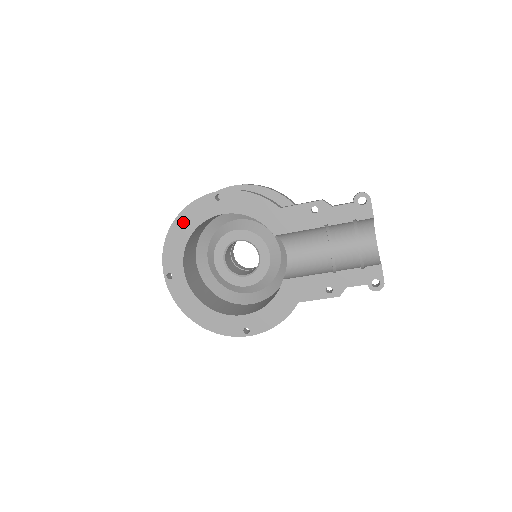
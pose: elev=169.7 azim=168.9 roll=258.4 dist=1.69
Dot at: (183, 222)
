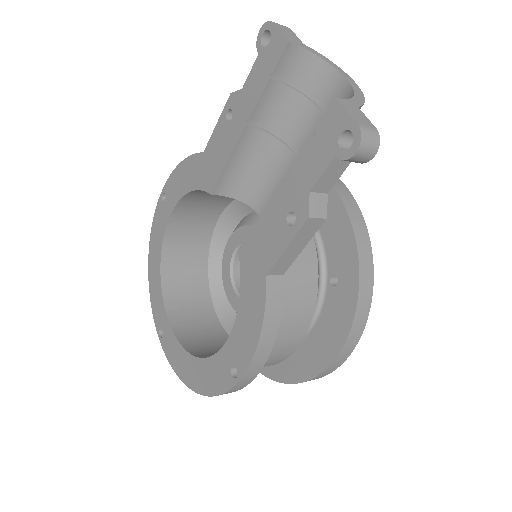
Dot at: (153, 254)
